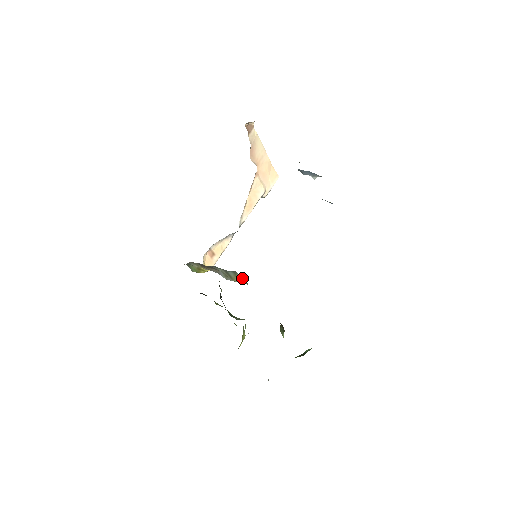
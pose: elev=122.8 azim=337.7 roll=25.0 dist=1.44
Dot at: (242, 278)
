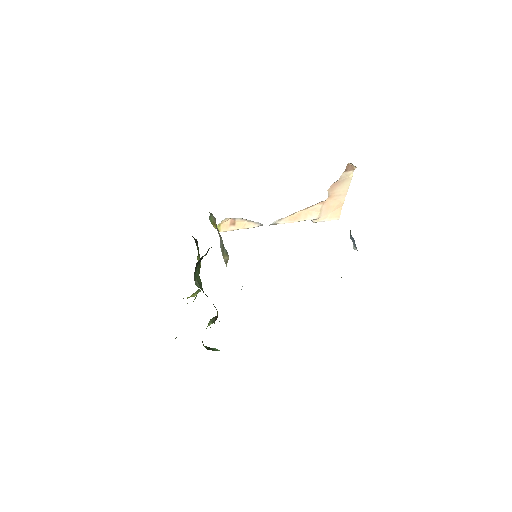
Dot at: occluded
